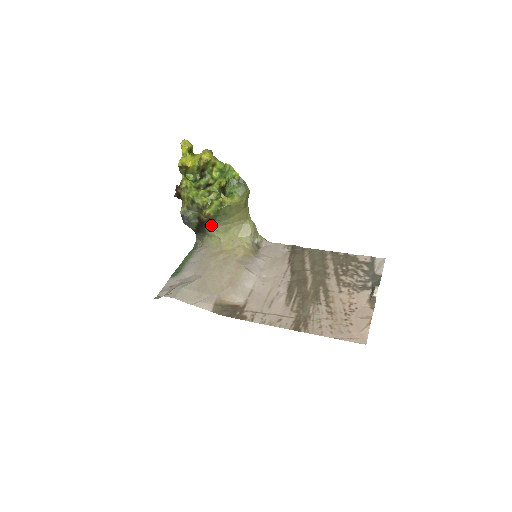
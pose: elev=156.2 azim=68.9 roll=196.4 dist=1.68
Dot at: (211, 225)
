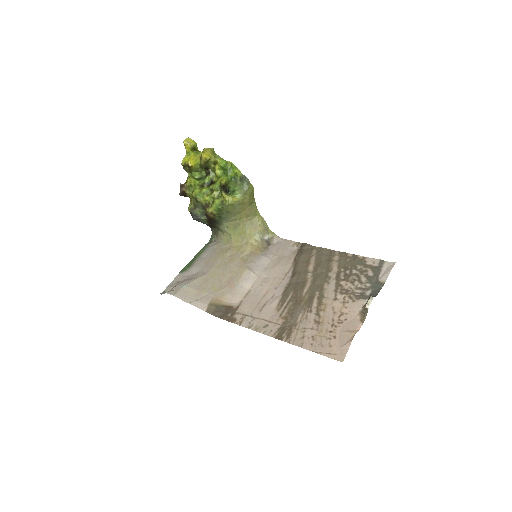
Dot at: (220, 221)
